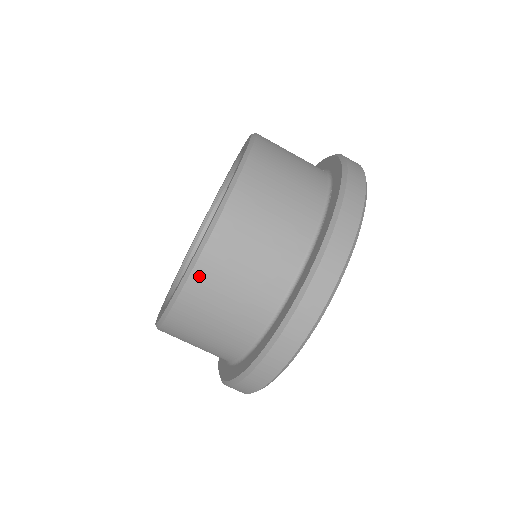
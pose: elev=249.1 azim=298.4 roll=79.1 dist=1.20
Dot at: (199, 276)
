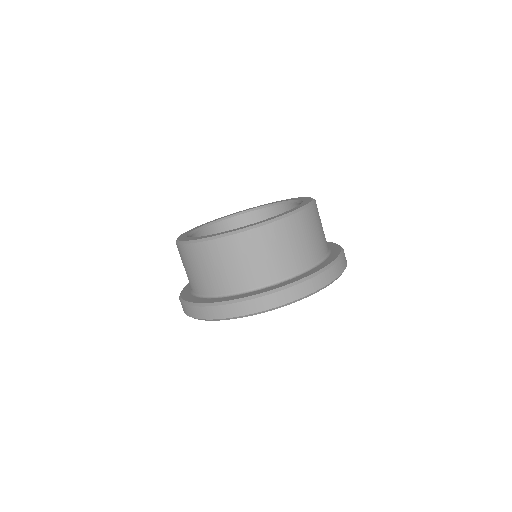
Dot at: (201, 247)
